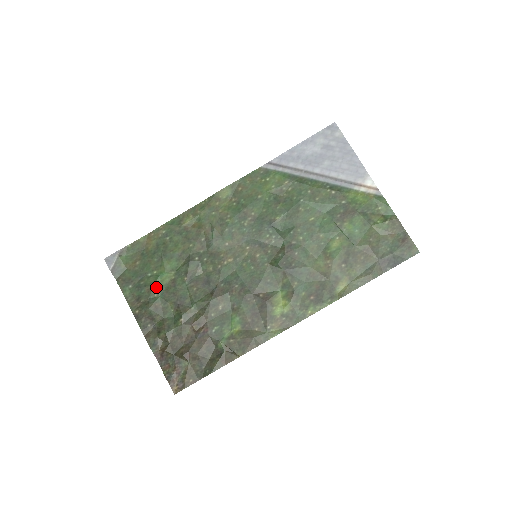
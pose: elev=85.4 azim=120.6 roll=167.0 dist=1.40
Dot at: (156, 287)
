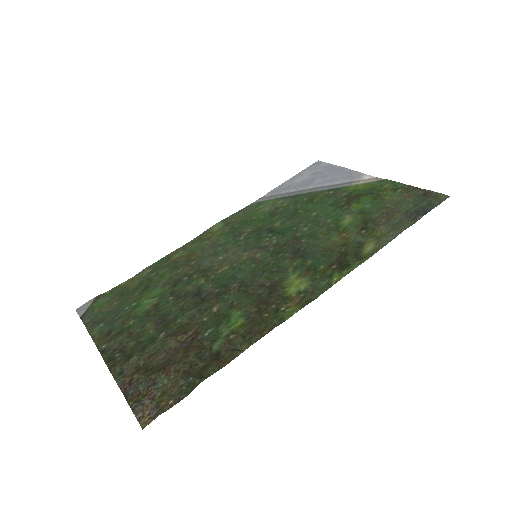
Dot at: (133, 315)
